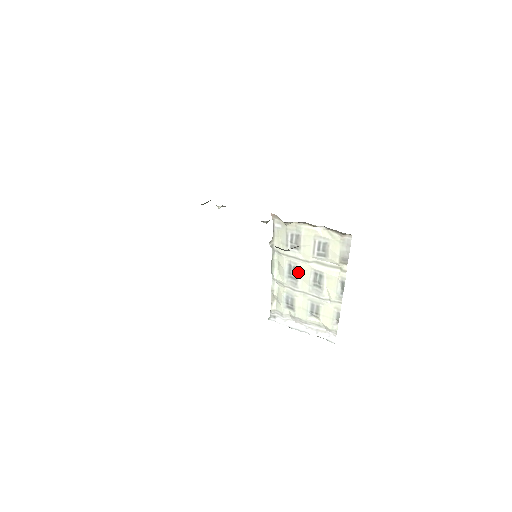
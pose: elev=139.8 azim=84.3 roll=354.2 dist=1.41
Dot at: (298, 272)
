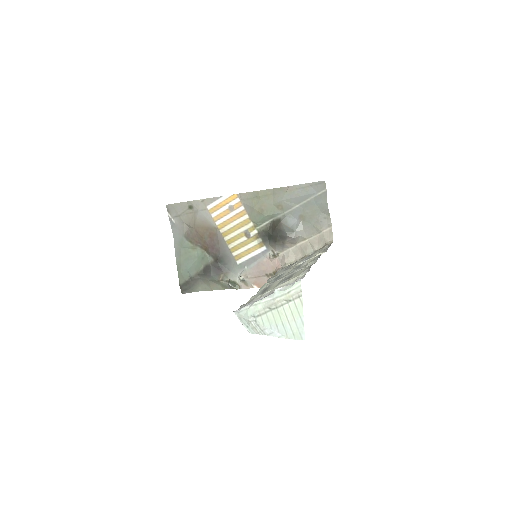
Dot at: (284, 274)
